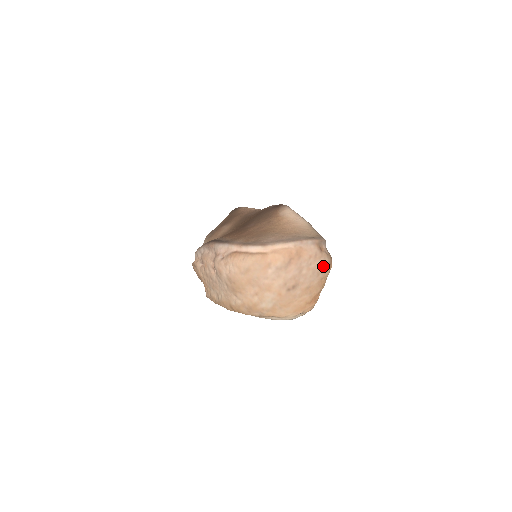
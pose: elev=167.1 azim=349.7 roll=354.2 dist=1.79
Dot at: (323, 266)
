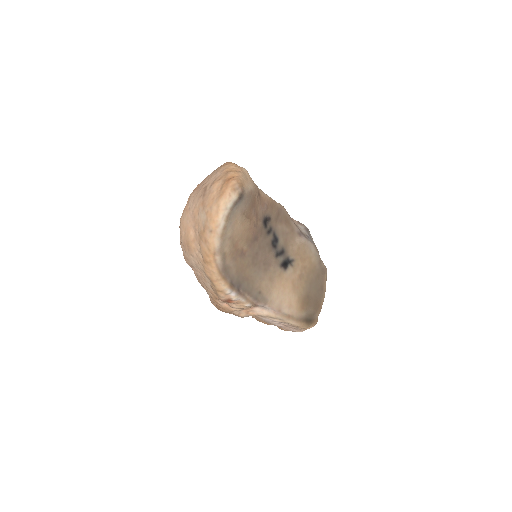
Dot at: (221, 167)
